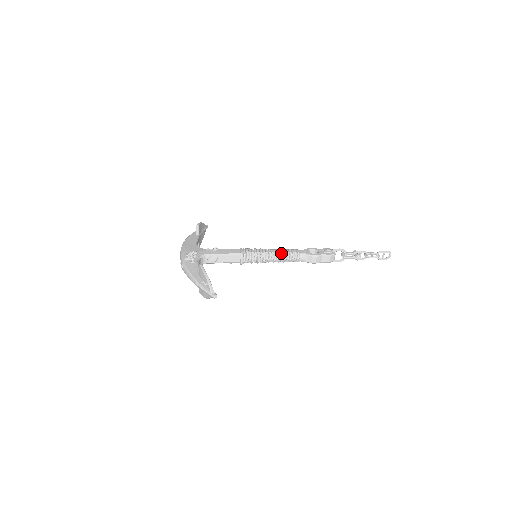
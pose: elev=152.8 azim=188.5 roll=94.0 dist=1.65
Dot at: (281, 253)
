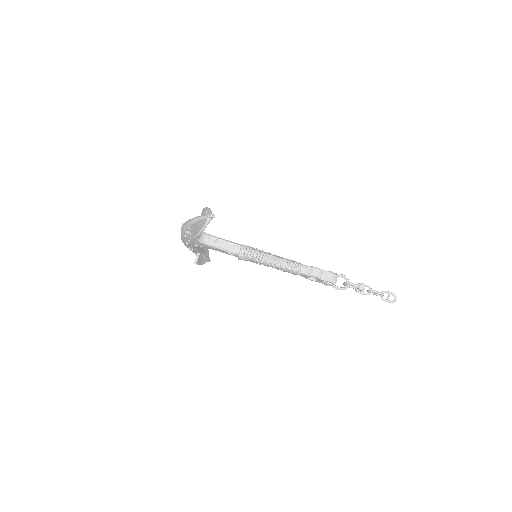
Dot at: (282, 258)
